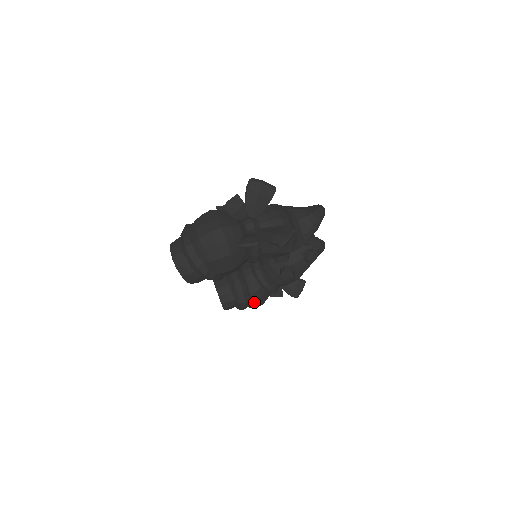
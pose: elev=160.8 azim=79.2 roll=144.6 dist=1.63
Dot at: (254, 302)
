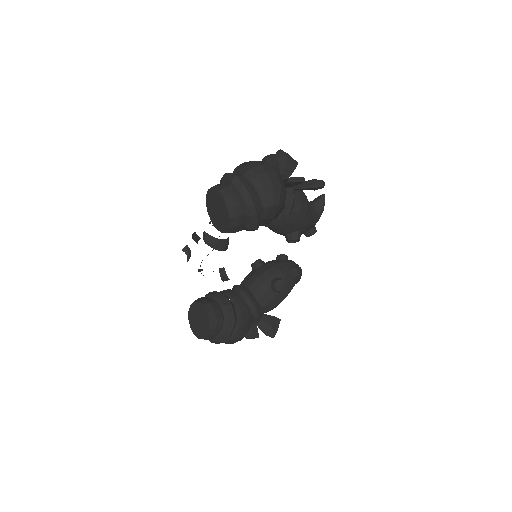
Dot at: (240, 326)
